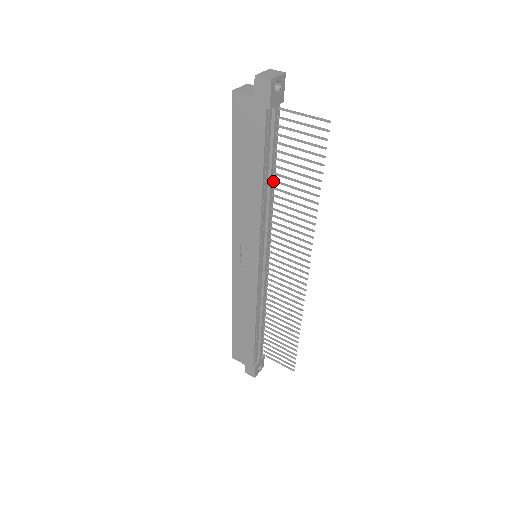
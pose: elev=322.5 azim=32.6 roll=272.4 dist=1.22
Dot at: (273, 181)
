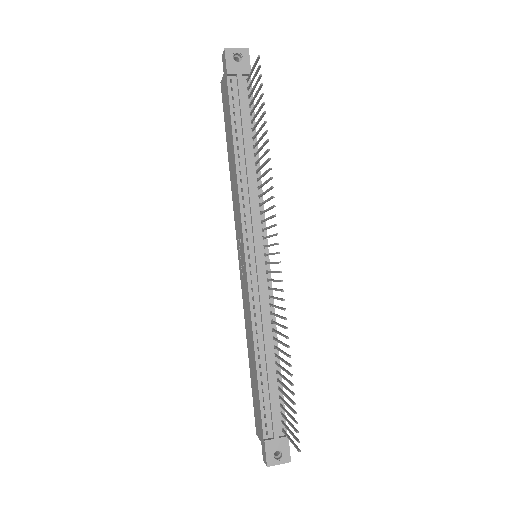
Dot at: (254, 155)
